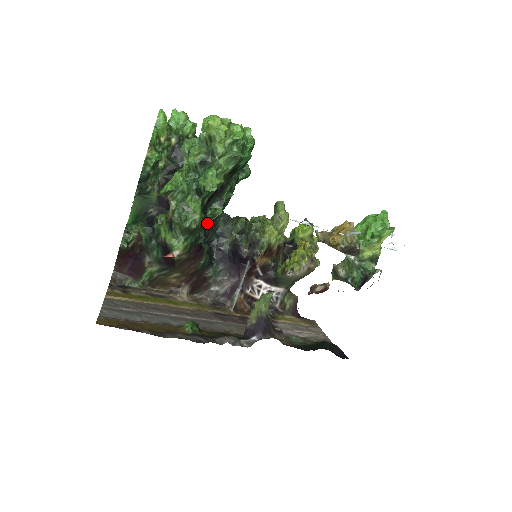
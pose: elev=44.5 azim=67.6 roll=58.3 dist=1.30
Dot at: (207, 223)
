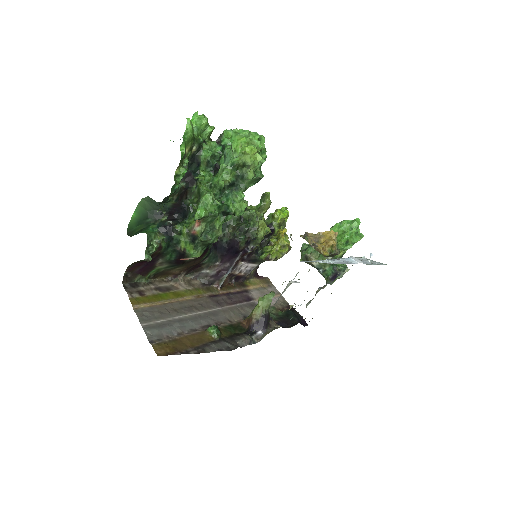
Dot at: occluded
